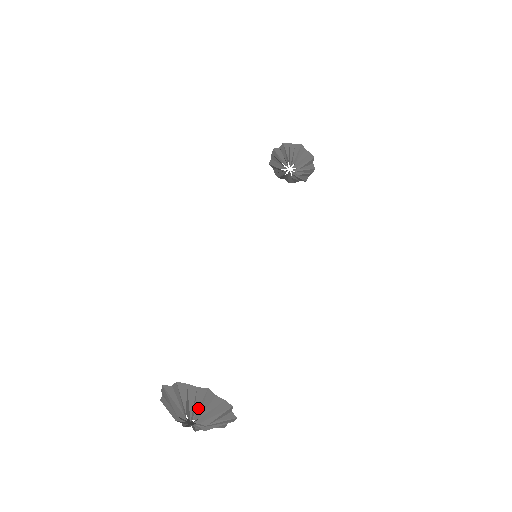
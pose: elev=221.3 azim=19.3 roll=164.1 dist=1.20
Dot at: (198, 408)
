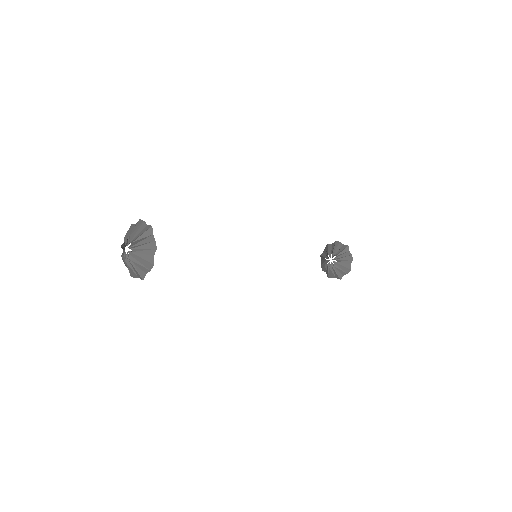
Dot at: (138, 237)
